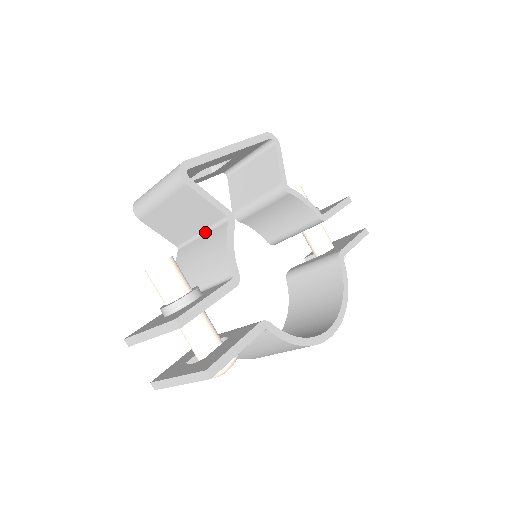
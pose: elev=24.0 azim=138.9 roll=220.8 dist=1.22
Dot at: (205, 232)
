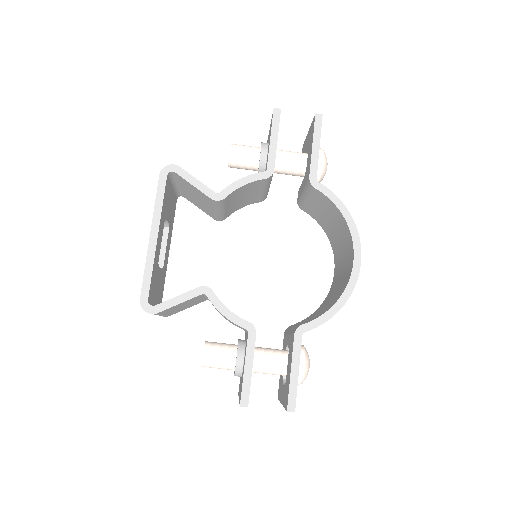
Dot at: occluded
